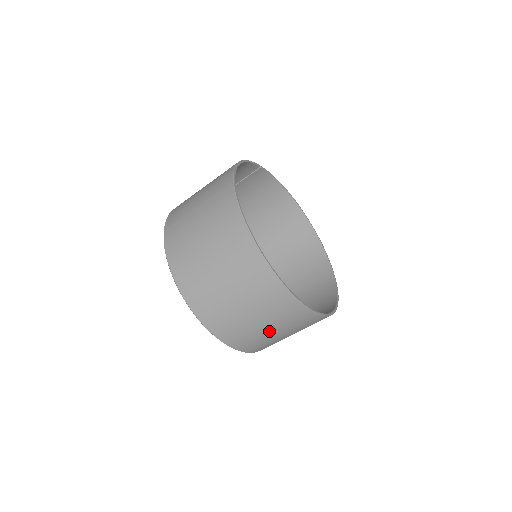
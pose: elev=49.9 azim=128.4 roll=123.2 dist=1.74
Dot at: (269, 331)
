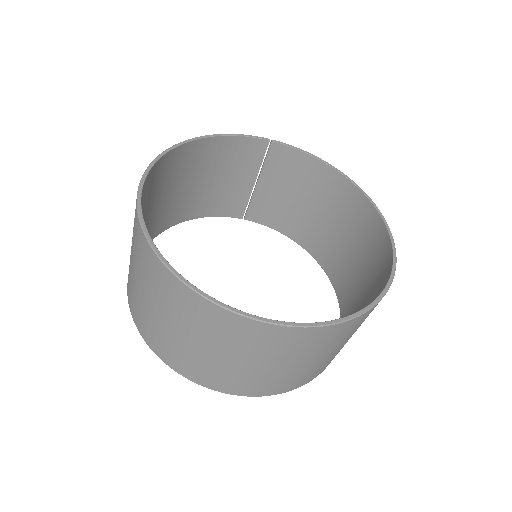
Dot at: (208, 351)
